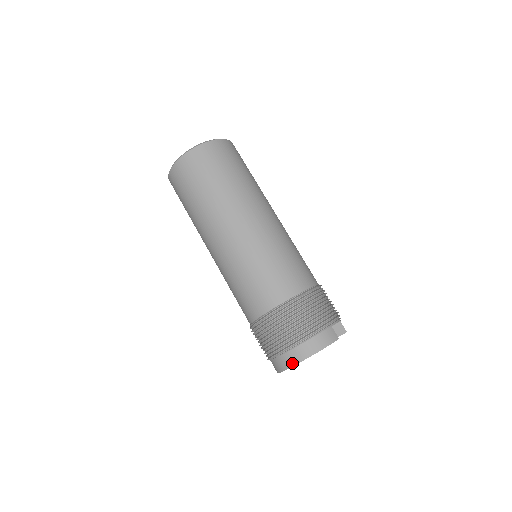
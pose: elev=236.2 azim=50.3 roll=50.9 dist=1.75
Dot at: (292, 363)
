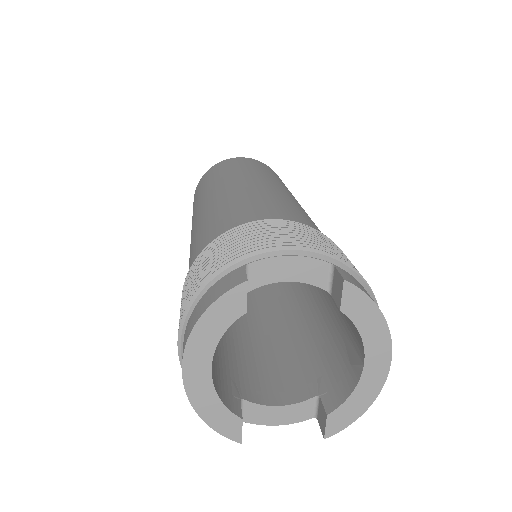
Dot at: (184, 382)
